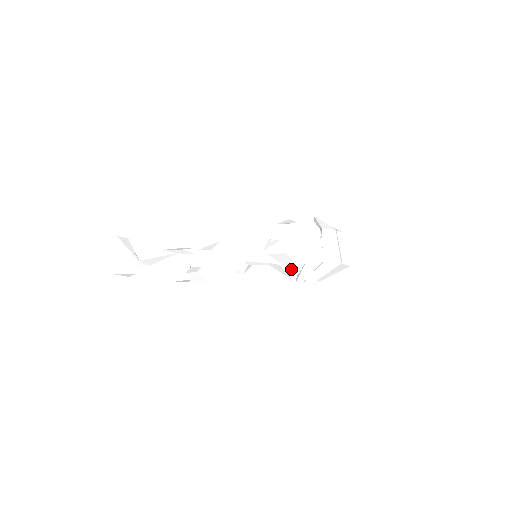
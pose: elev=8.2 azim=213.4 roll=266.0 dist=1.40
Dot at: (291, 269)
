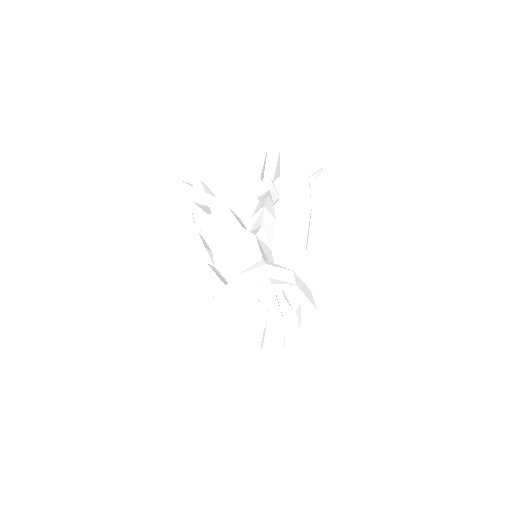
Dot at: occluded
